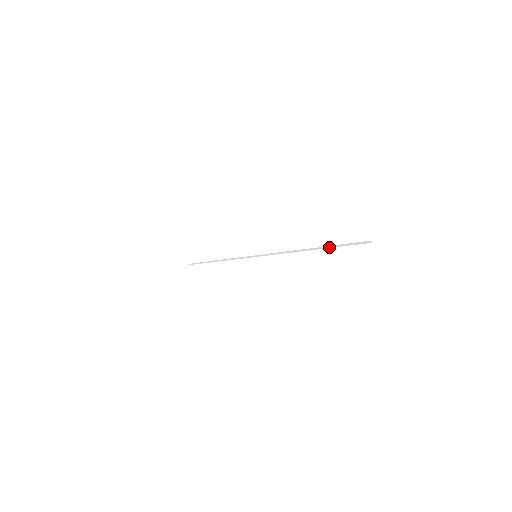
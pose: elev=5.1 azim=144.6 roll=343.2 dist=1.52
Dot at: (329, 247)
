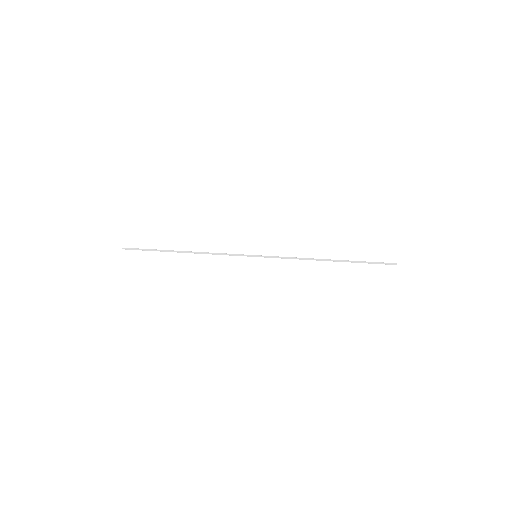
Dot at: (354, 262)
